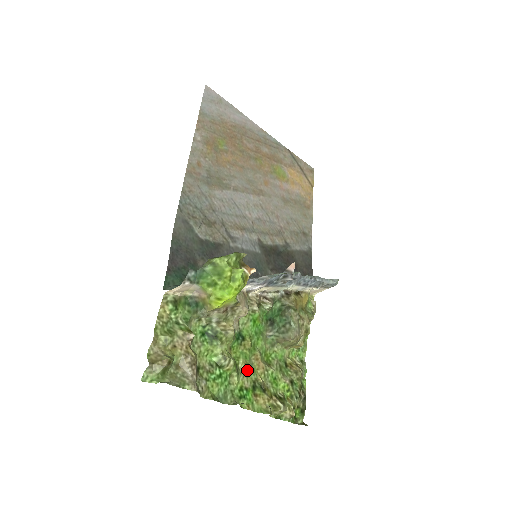
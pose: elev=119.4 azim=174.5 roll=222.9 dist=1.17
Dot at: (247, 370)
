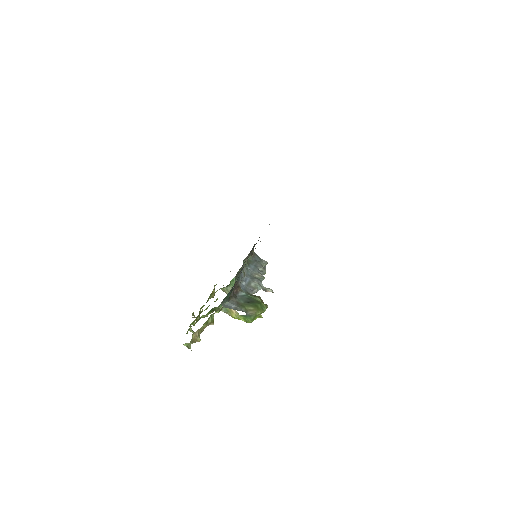
Dot at: occluded
